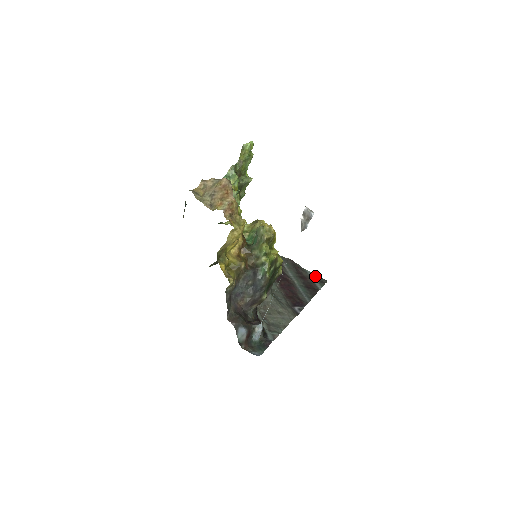
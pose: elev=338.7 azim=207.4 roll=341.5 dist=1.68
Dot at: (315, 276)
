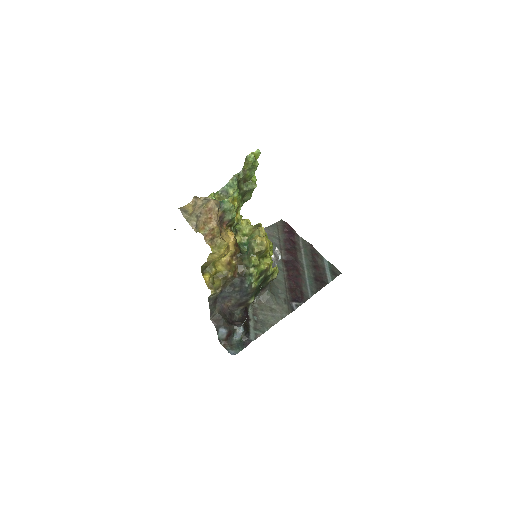
Dot at: (330, 266)
